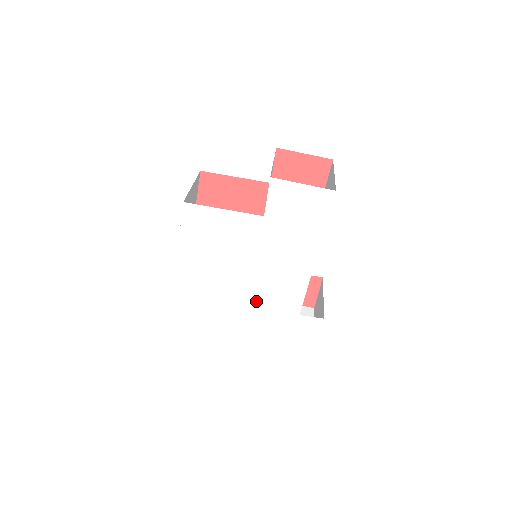
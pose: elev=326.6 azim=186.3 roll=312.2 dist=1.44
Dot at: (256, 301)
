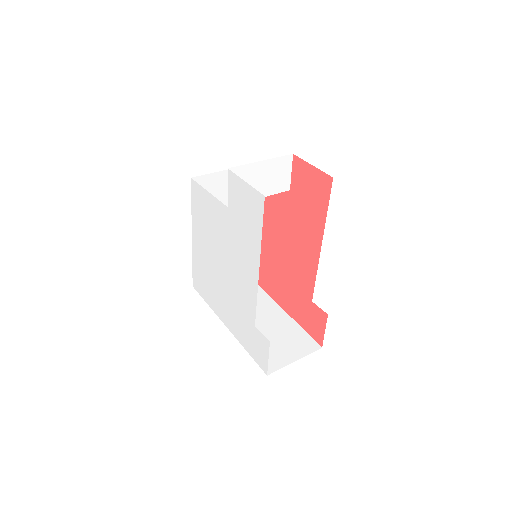
Dot at: (230, 294)
